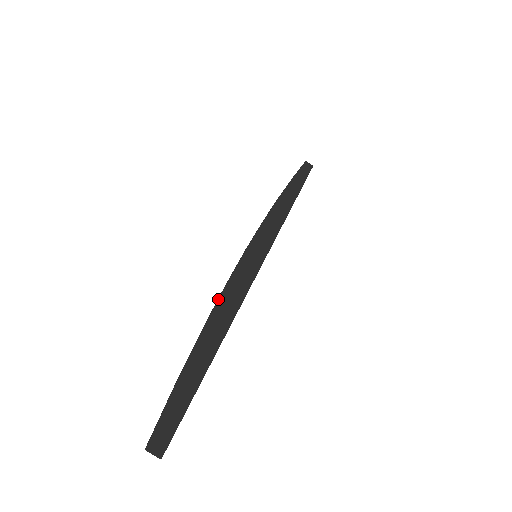
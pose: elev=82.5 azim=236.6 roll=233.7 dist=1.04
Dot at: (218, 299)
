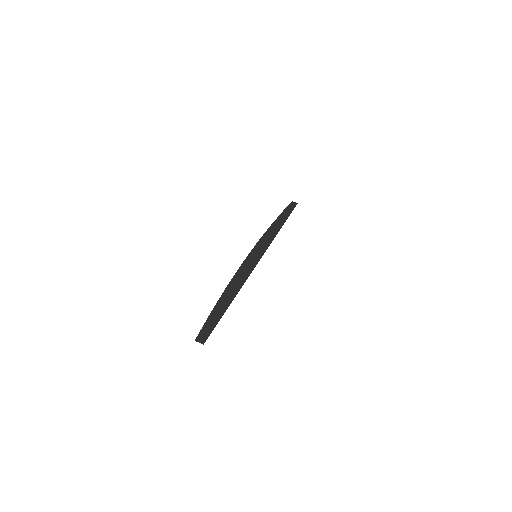
Dot at: (232, 278)
